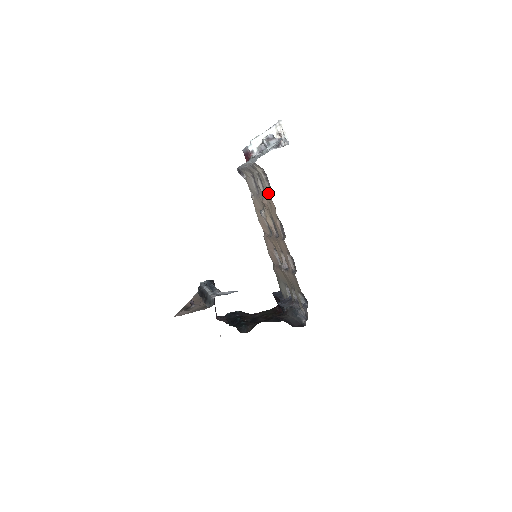
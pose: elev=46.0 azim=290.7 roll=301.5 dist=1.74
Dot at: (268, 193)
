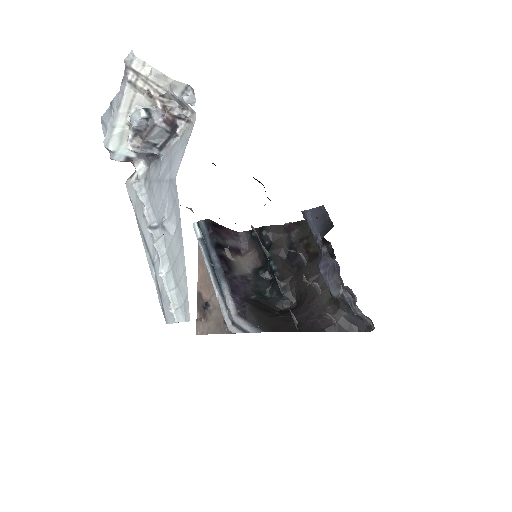
Dot at: occluded
